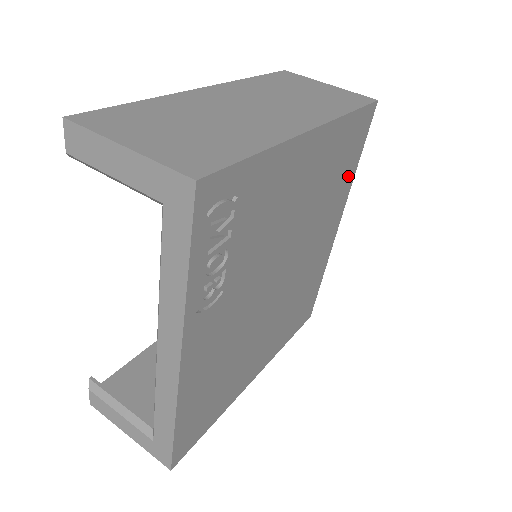
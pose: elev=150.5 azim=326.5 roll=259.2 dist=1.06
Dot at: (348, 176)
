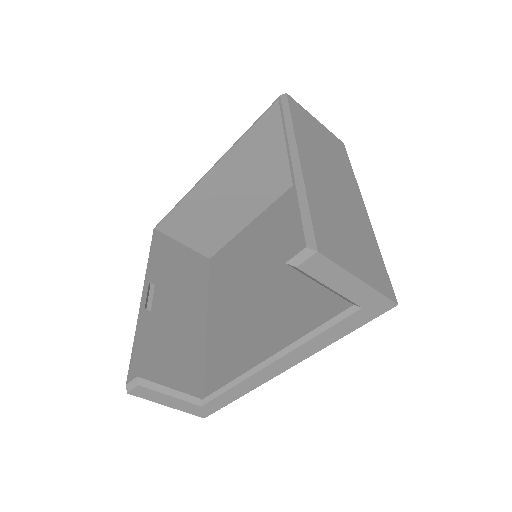
Dot at: occluded
